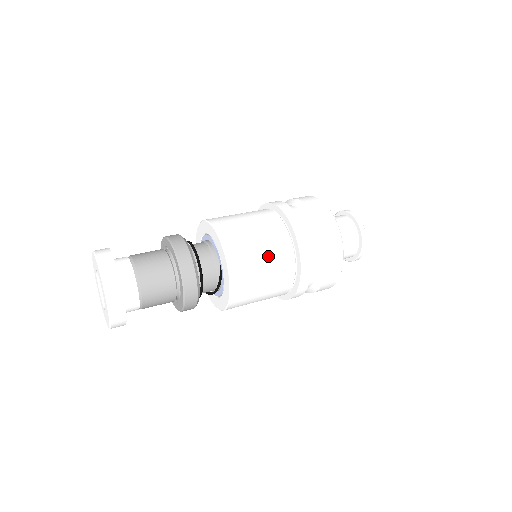
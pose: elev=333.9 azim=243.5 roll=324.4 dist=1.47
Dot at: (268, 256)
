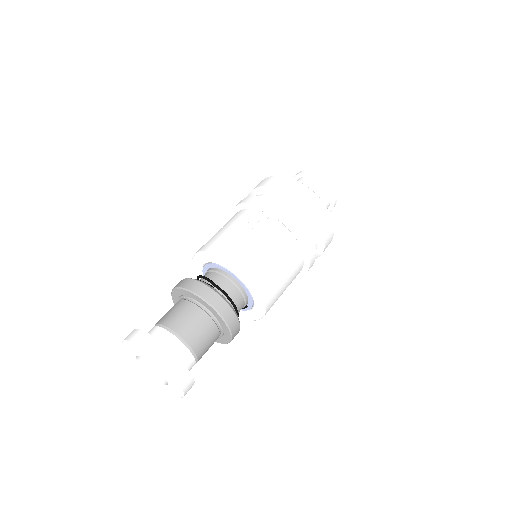
Dot at: occluded
